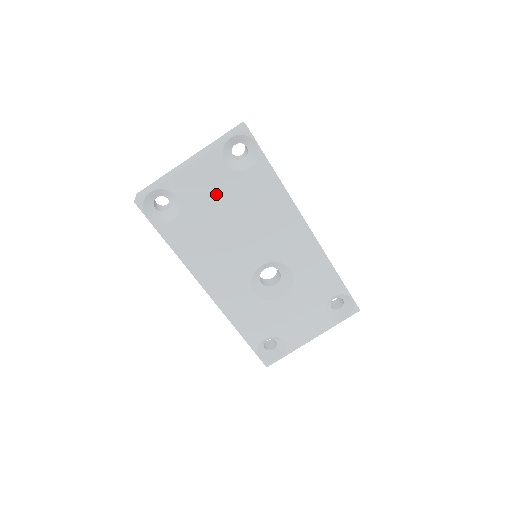
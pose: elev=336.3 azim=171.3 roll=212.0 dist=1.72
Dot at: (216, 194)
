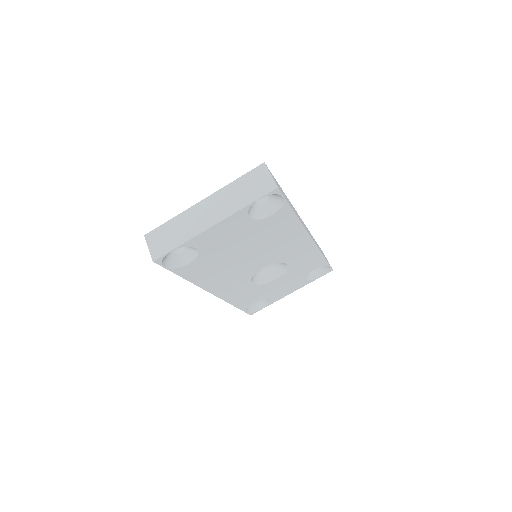
Dot at: (235, 238)
